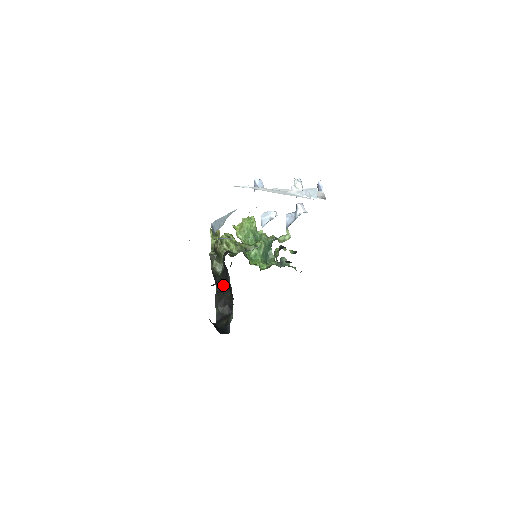
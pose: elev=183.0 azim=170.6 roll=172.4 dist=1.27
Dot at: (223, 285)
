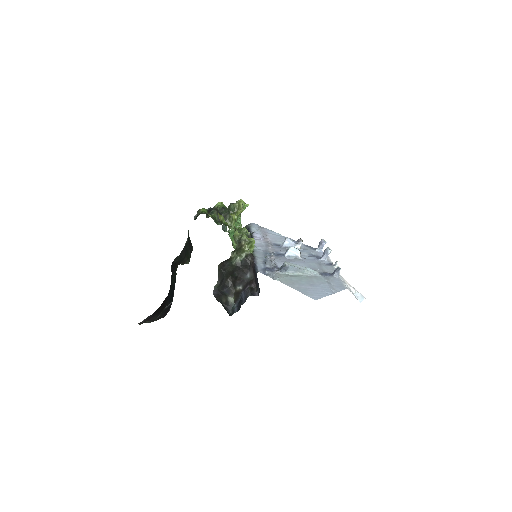
Dot at: (230, 270)
